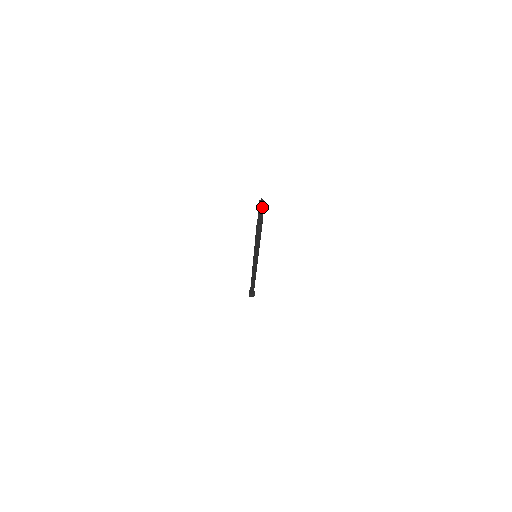
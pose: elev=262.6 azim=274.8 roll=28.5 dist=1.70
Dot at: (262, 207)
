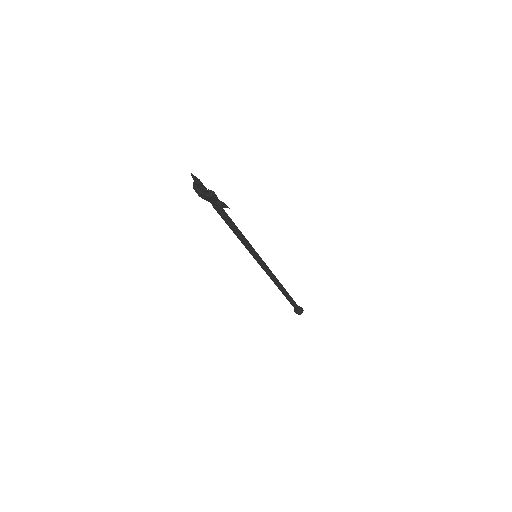
Dot at: (199, 181)
